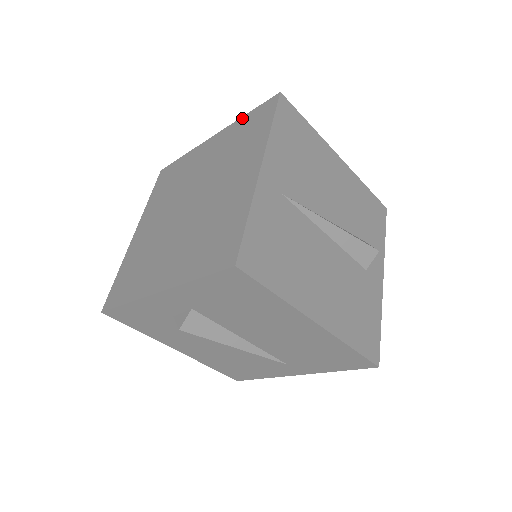
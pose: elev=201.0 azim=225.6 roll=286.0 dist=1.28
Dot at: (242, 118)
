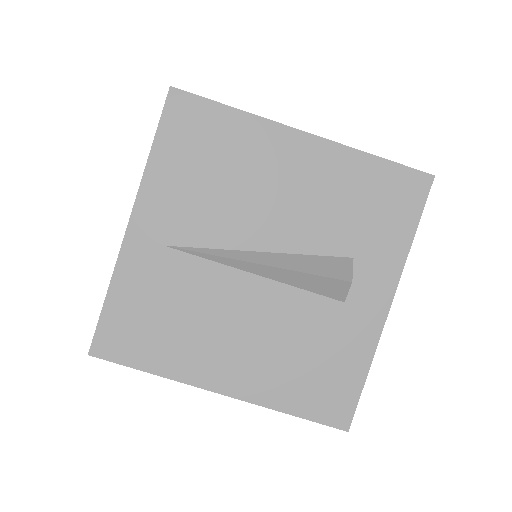
Dot at: occluded
